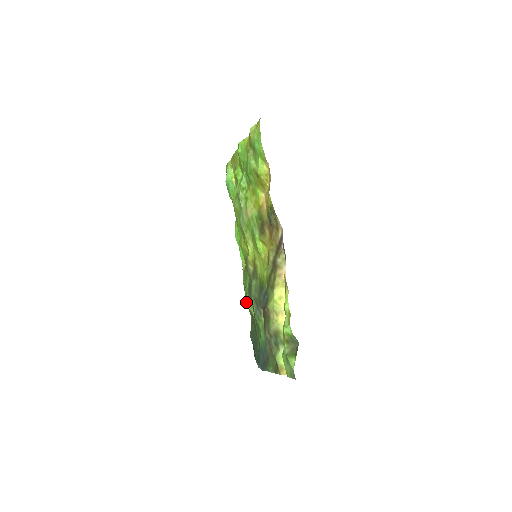
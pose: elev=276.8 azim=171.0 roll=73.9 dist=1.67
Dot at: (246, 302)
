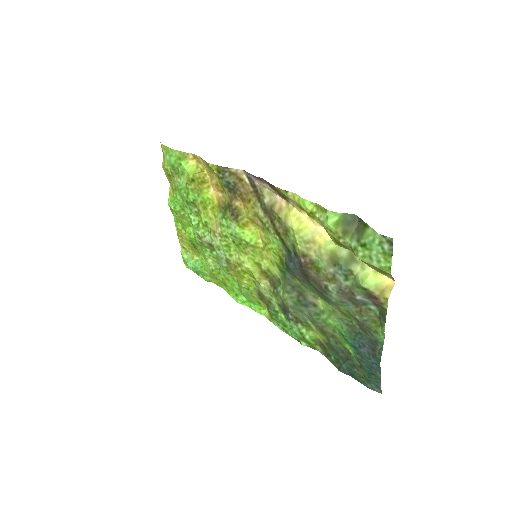
Dot at: (301, 343)
